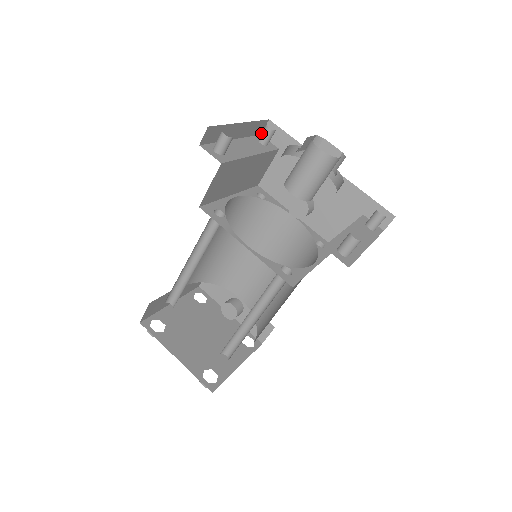
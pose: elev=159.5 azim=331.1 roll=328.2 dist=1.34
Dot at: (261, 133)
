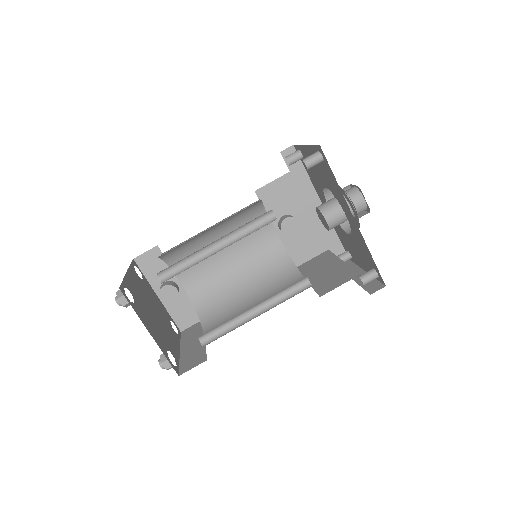
Dot at: (281, 151)
